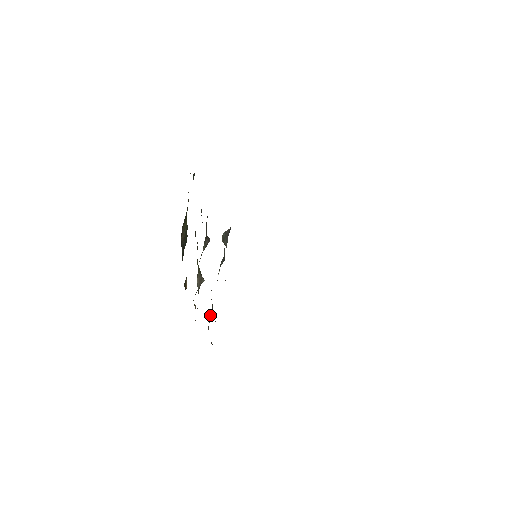
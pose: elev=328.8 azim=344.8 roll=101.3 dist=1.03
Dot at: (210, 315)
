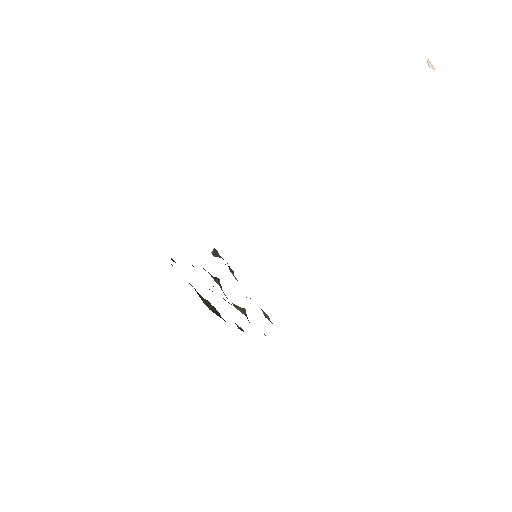
Dot at: (264, 315)
